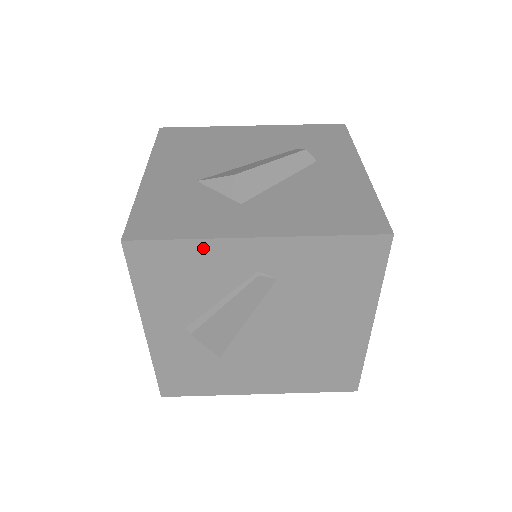
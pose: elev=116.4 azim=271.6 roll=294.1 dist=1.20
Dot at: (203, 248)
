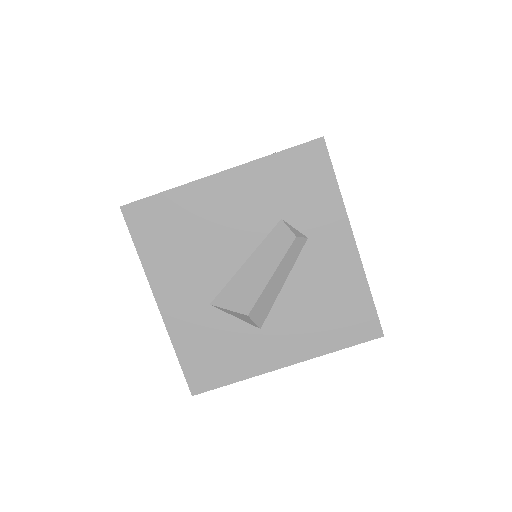
Dot at: occluded
